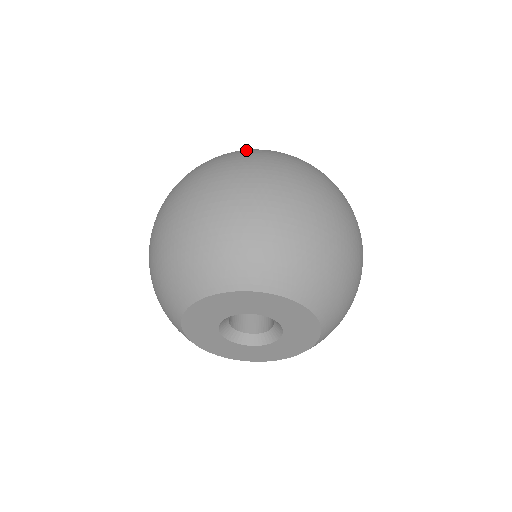
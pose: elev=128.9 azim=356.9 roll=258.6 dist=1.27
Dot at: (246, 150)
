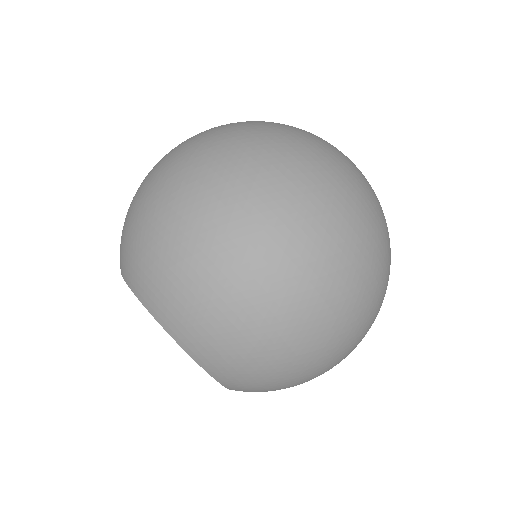
Dot at: (253, 123)
